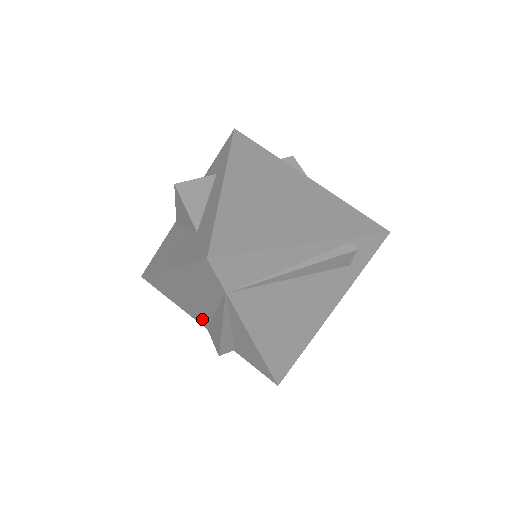
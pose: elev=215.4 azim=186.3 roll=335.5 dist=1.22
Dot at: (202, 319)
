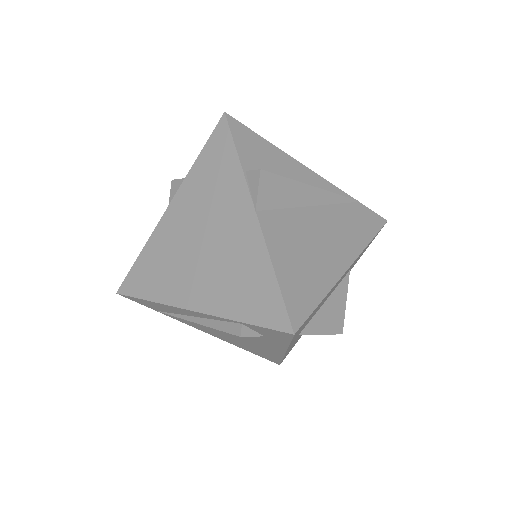
Dot at: occluded
